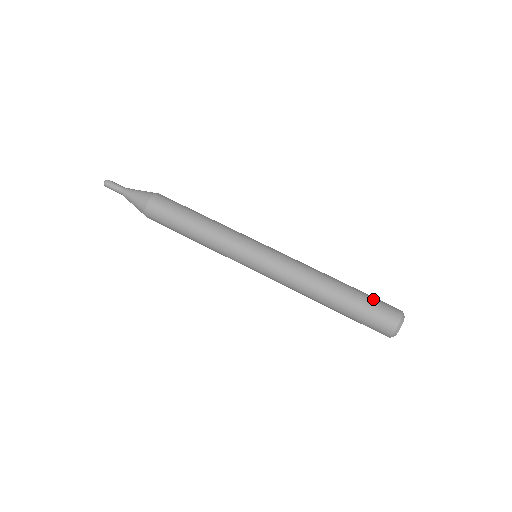
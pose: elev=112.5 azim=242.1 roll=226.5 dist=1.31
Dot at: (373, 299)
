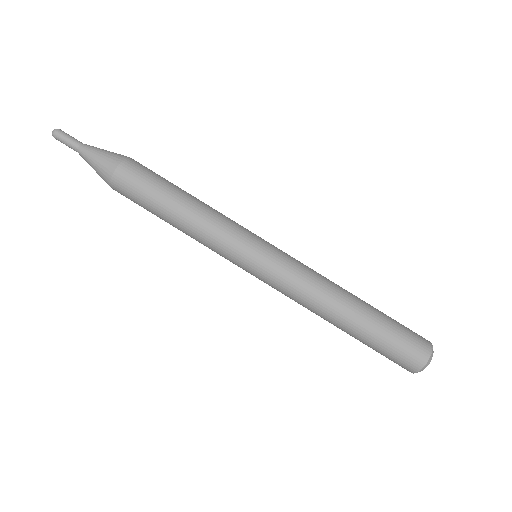
Dot at: (398, 332)
